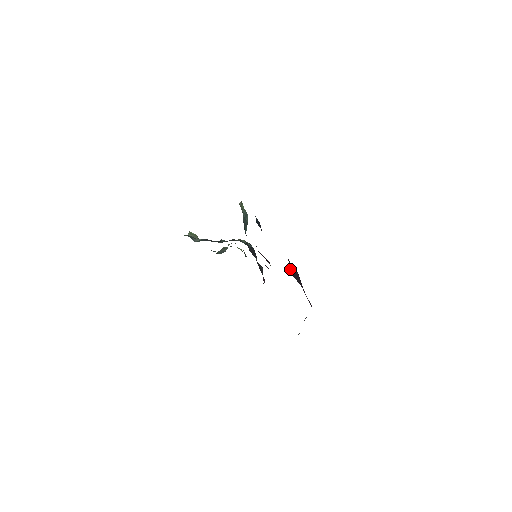
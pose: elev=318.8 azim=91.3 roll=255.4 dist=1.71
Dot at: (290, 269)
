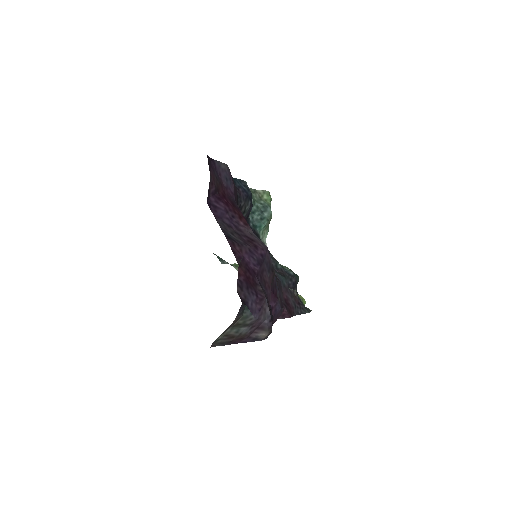
Dot at: (217, 209)
